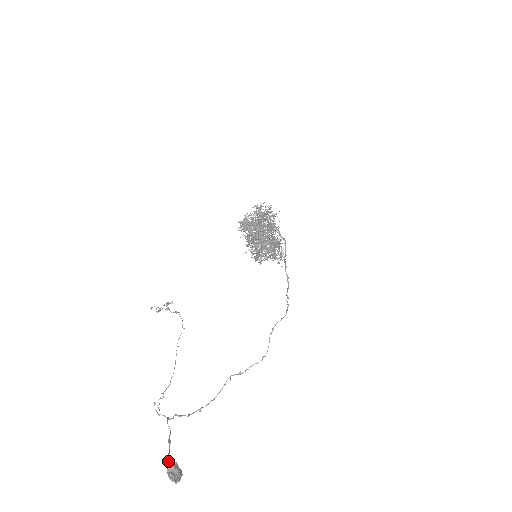
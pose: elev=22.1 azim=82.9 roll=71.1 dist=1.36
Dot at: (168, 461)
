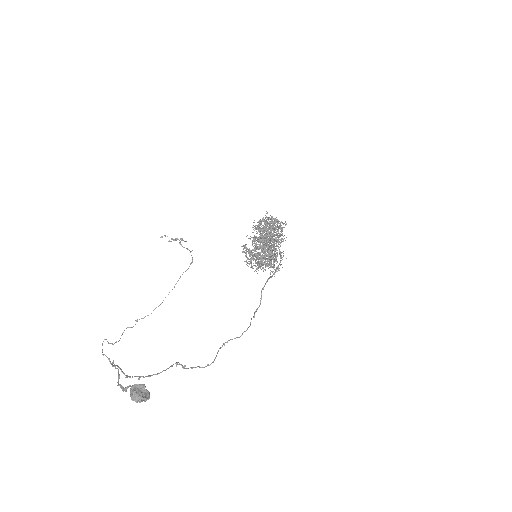
Dot at: (123, 387)
